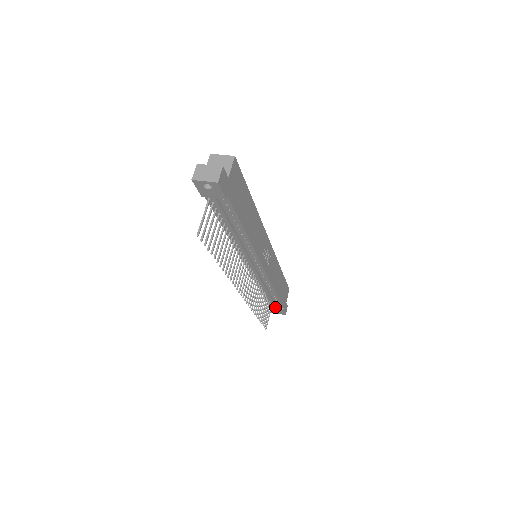
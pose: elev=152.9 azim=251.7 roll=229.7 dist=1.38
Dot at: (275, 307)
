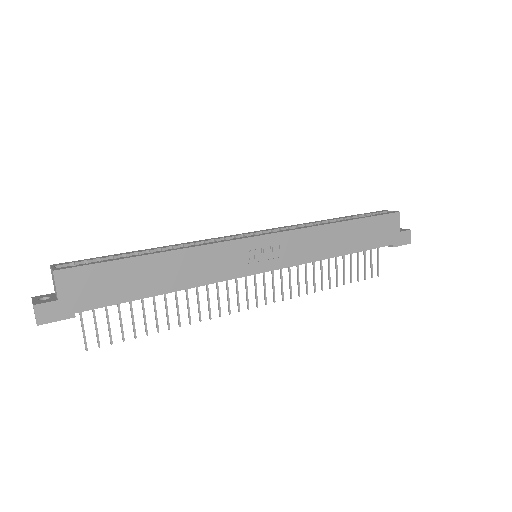
Dot at: occluded
